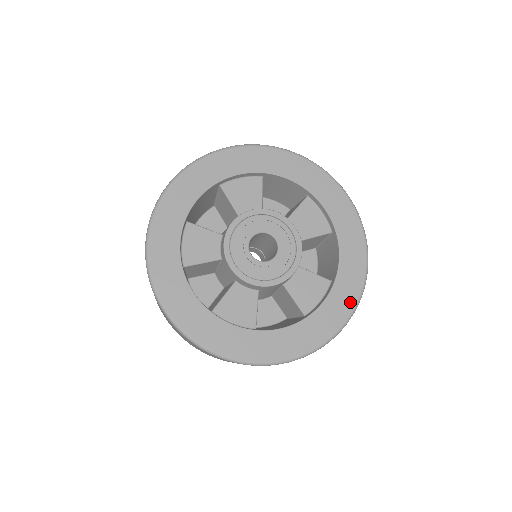
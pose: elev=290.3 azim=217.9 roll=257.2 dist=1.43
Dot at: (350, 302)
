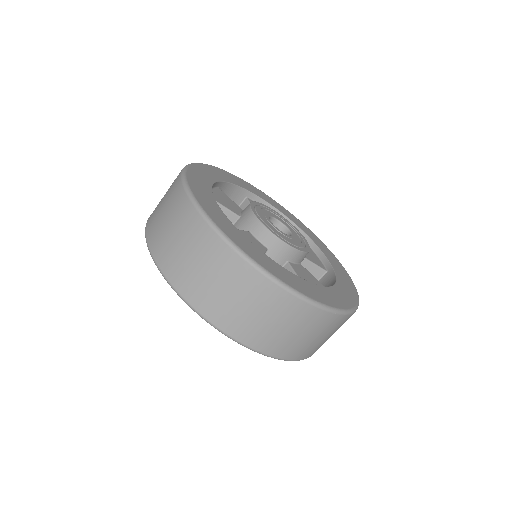
Dot at: (330, 252)
